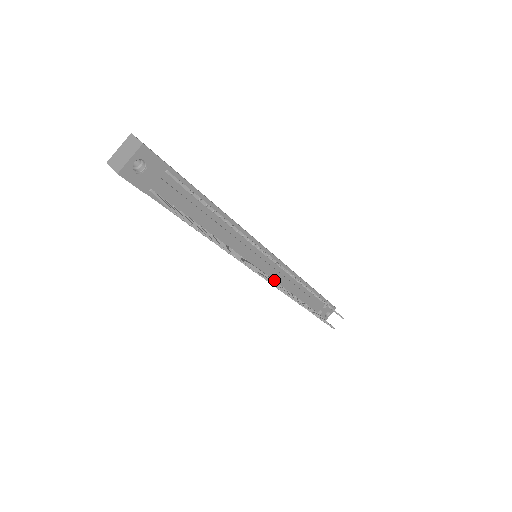
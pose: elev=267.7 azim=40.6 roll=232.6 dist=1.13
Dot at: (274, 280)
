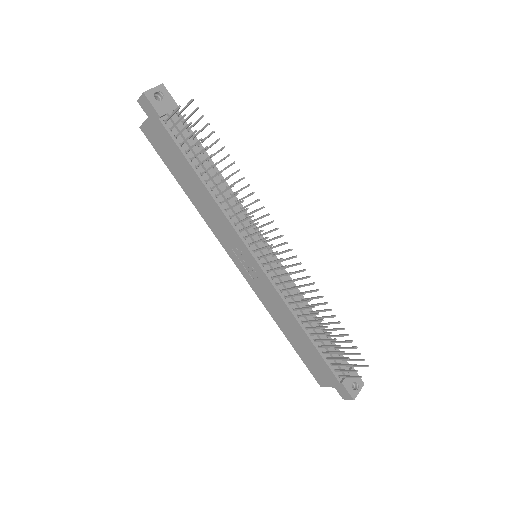
Dot at: (277, 285)
